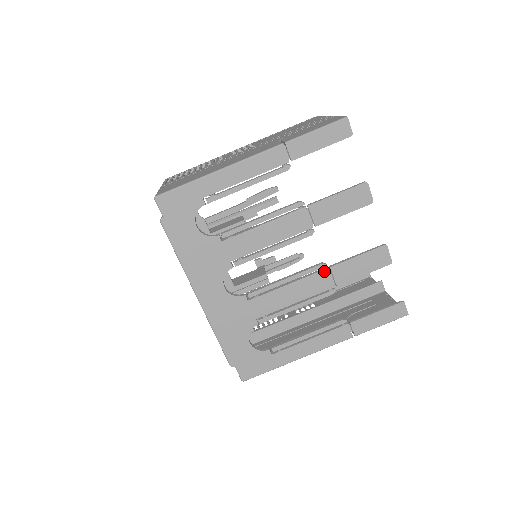
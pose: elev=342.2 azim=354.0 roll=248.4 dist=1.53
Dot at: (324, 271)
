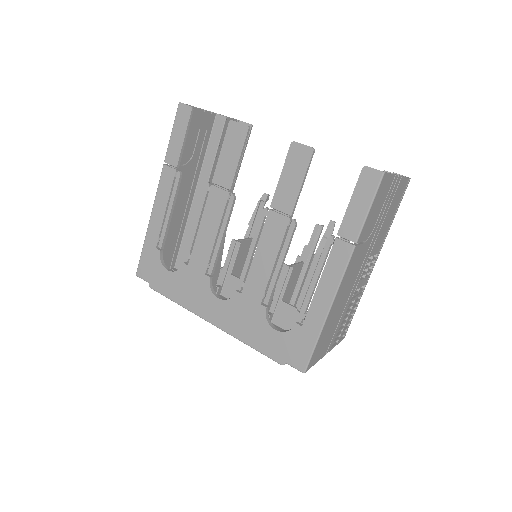
Dot at: (269, 215)
